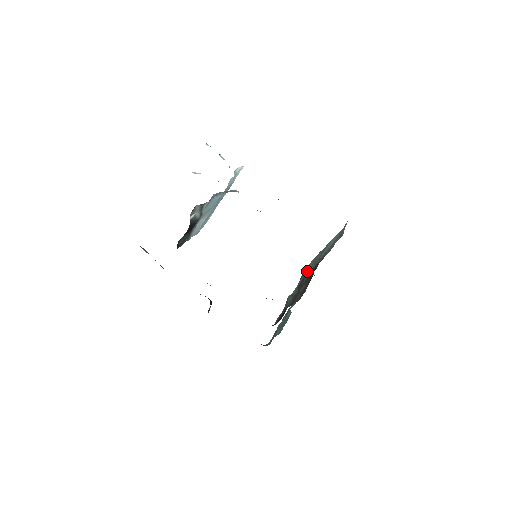
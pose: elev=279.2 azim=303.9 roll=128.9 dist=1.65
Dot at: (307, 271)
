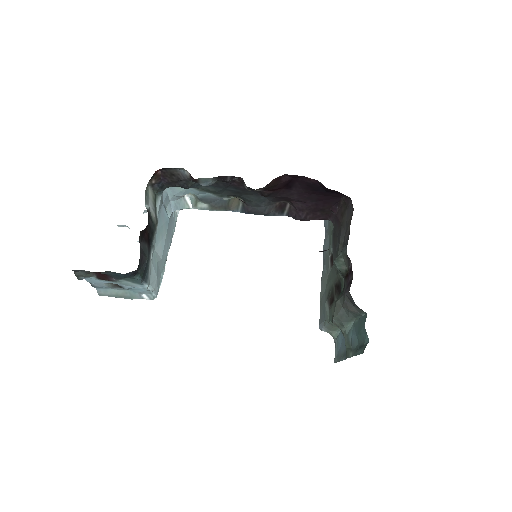
Dot at: (325, 294)
